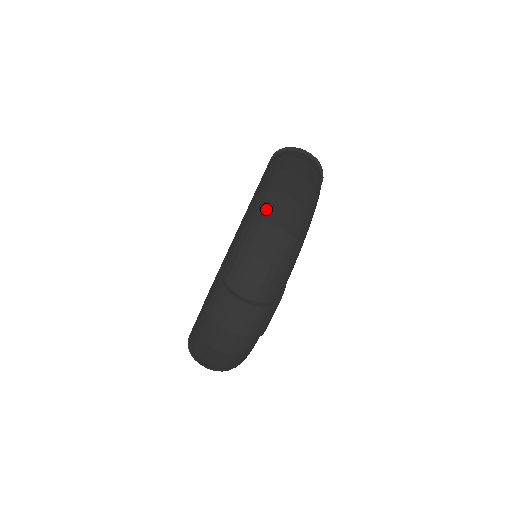
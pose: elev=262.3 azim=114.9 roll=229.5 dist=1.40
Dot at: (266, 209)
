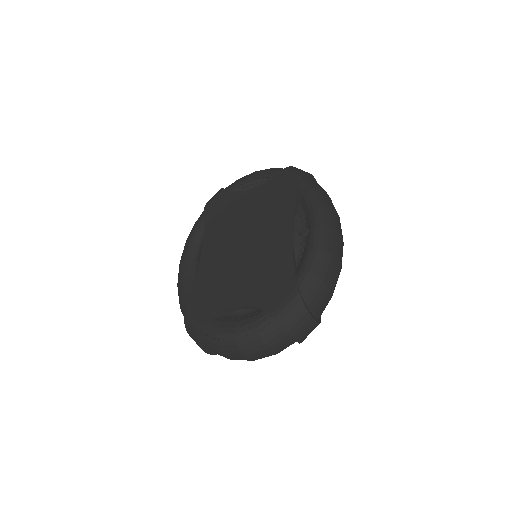
Dot at: (333, 245)
